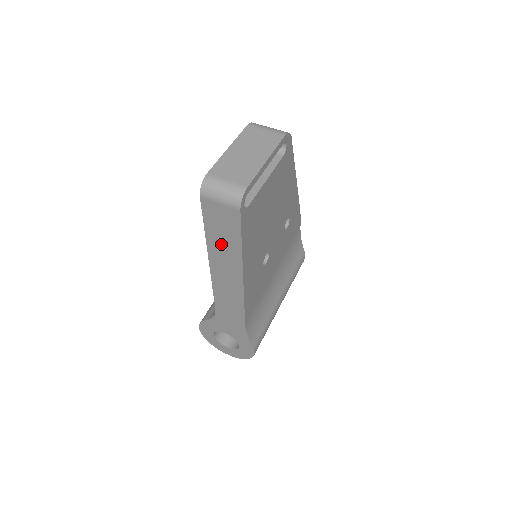
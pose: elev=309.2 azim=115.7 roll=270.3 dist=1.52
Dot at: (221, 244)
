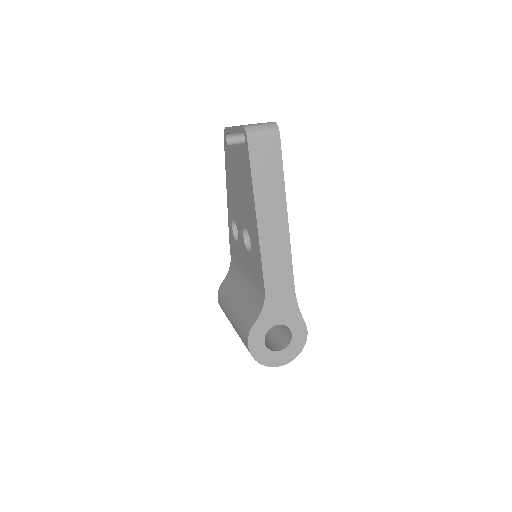
Dot at: (267, 186)
